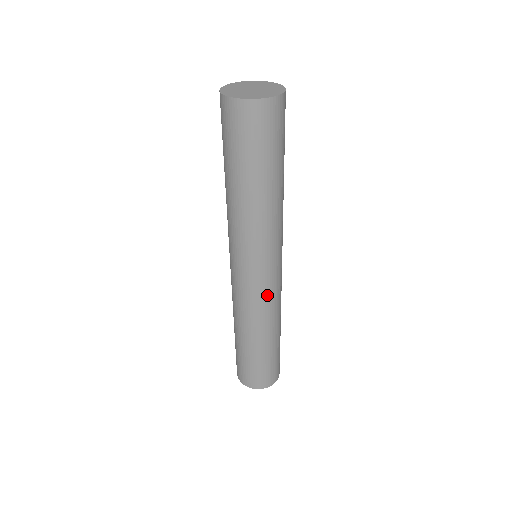
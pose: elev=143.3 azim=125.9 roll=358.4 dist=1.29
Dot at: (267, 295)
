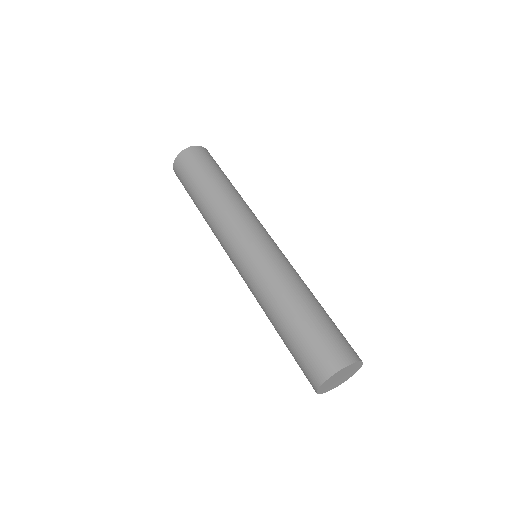
Dot at: occluded
